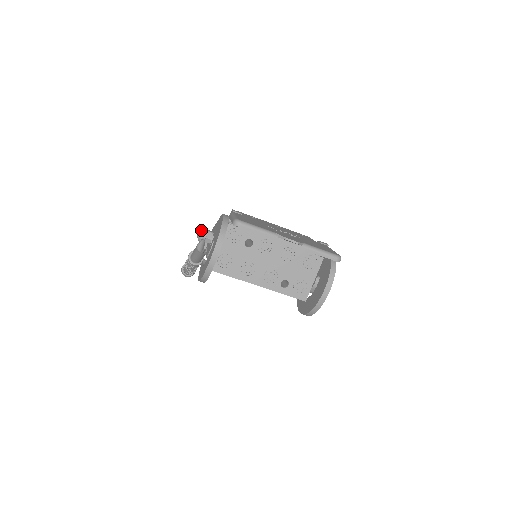
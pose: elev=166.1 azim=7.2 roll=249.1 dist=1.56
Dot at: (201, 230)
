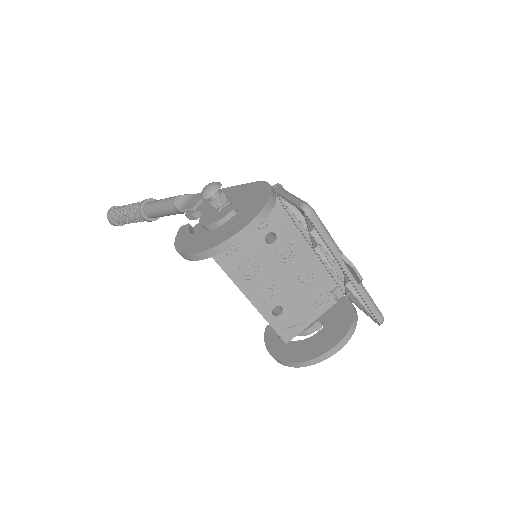
Dot at: (216, 184)
